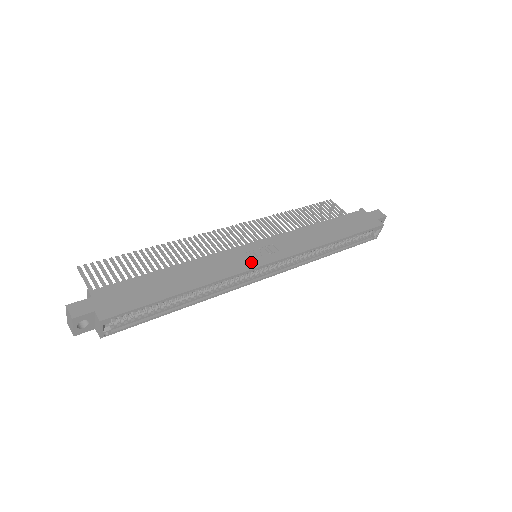
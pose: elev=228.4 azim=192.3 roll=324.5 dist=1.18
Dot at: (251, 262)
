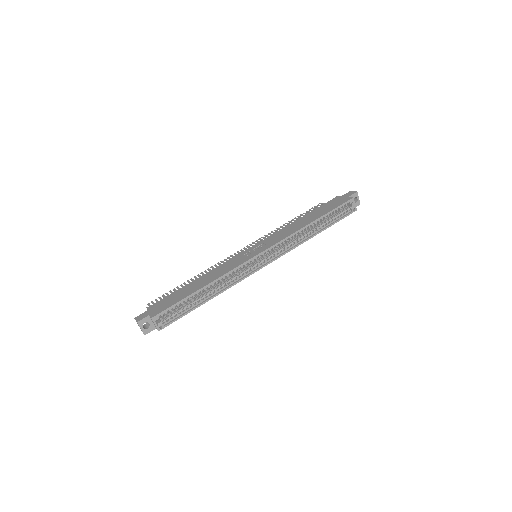
Dot at: (246, 258)
